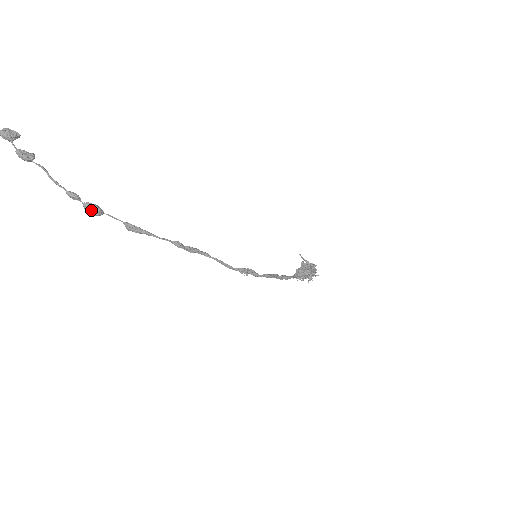
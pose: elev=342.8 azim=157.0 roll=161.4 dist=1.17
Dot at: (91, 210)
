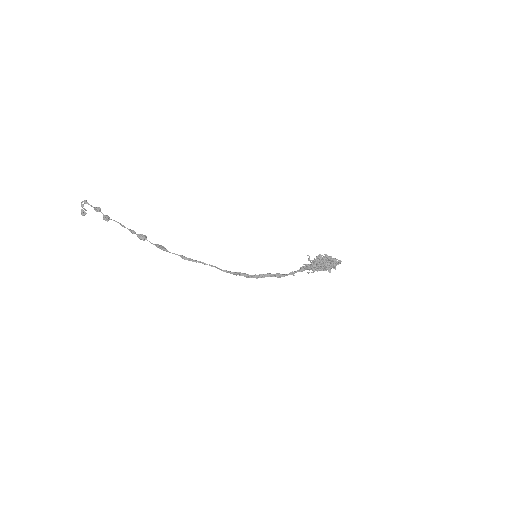
Dot at: (140, 239)
